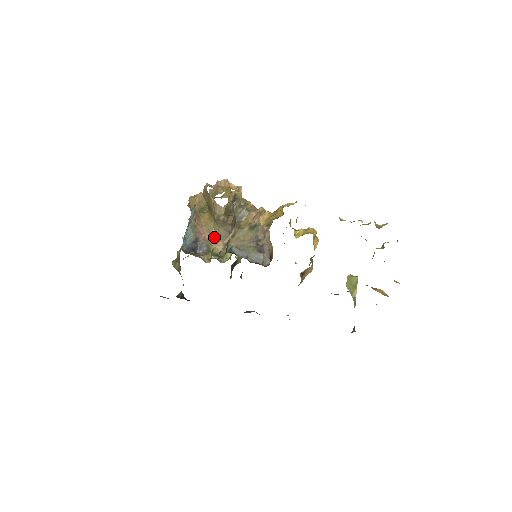
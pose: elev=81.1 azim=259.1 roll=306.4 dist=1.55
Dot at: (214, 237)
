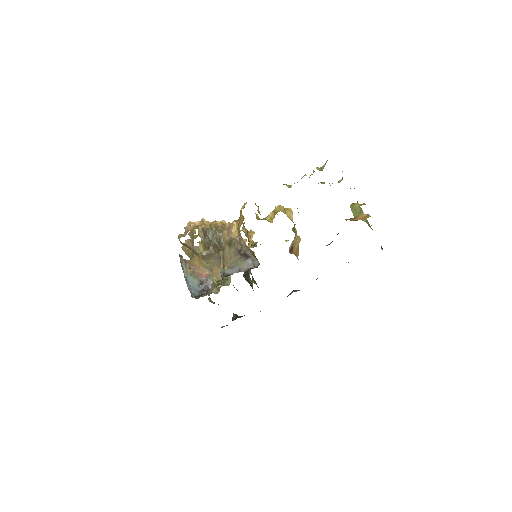
Dot at: (212, 269)
